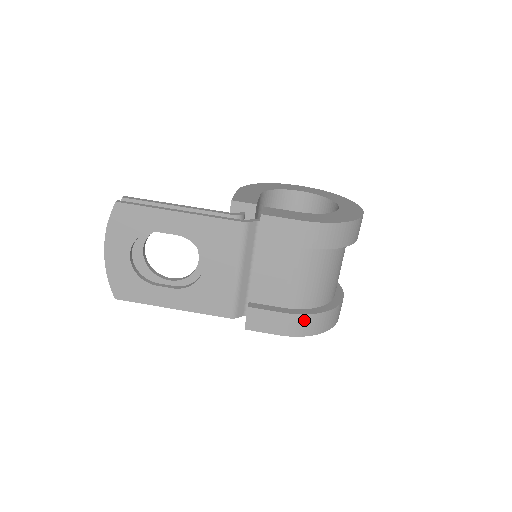
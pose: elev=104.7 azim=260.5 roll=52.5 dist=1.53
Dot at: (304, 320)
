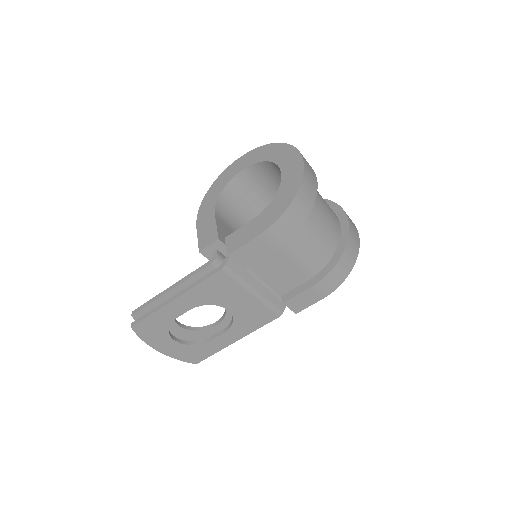
Dot at: (331, 277)
